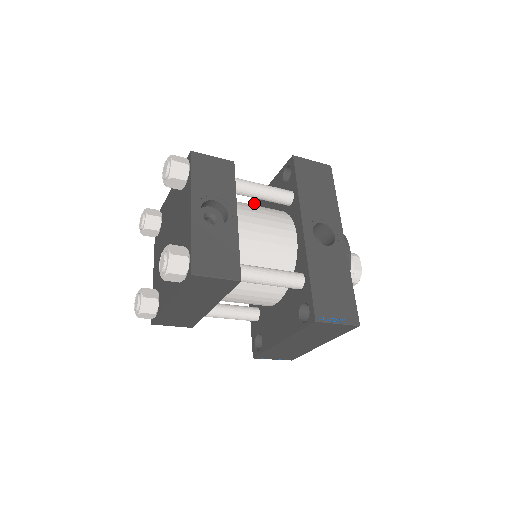
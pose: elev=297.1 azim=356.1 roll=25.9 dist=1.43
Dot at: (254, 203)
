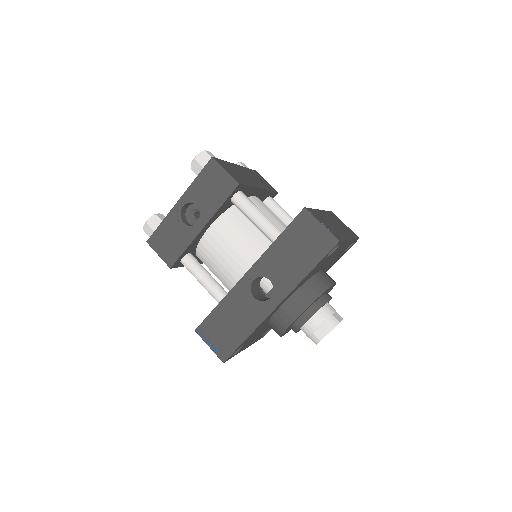
Dot at: occluded
